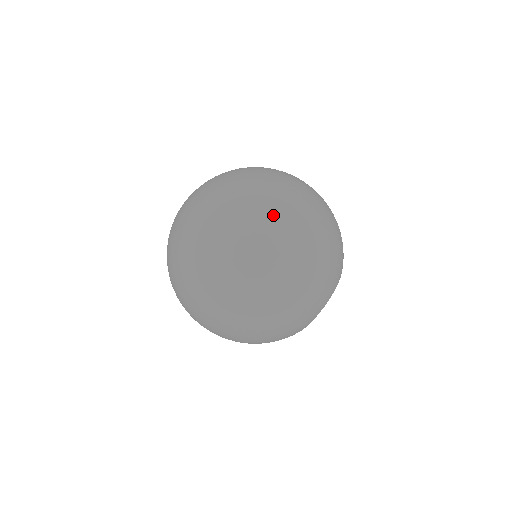
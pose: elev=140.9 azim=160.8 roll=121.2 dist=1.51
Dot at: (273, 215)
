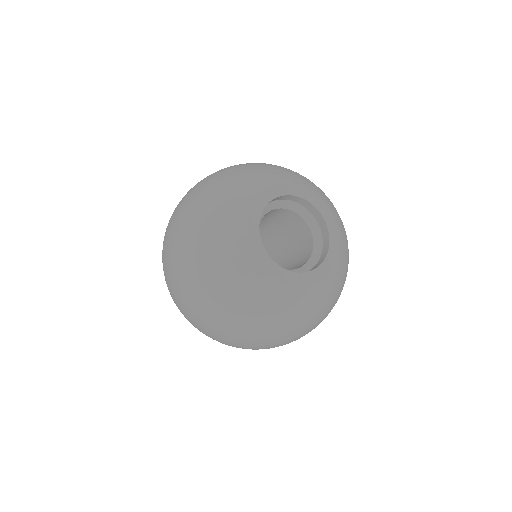
Dot at: occluded
